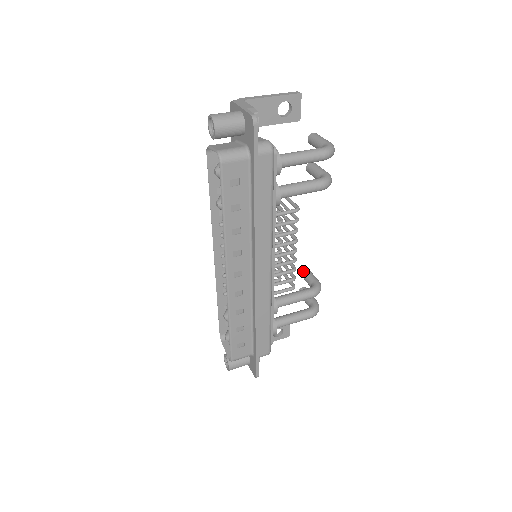
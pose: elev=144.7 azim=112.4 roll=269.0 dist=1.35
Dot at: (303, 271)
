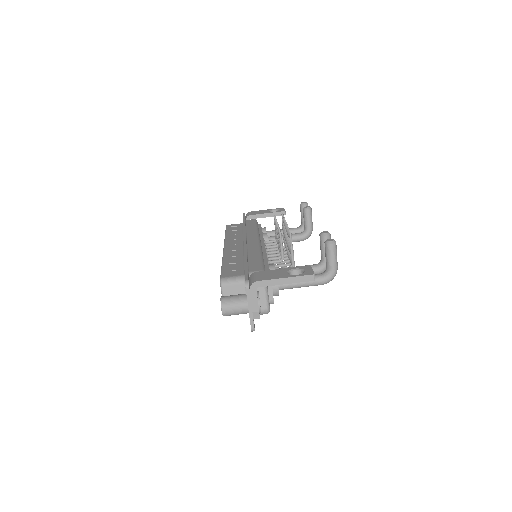
Dot at: (305, 213)
